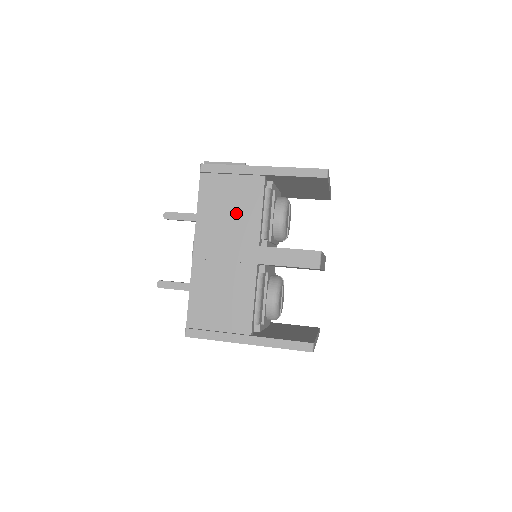
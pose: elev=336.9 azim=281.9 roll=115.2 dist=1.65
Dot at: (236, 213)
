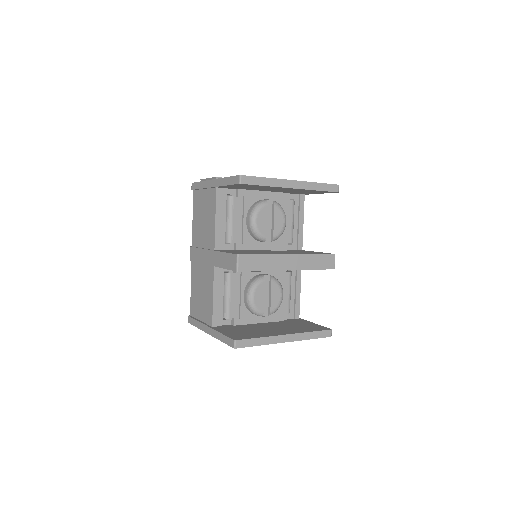
Dot at: (206, 222)
